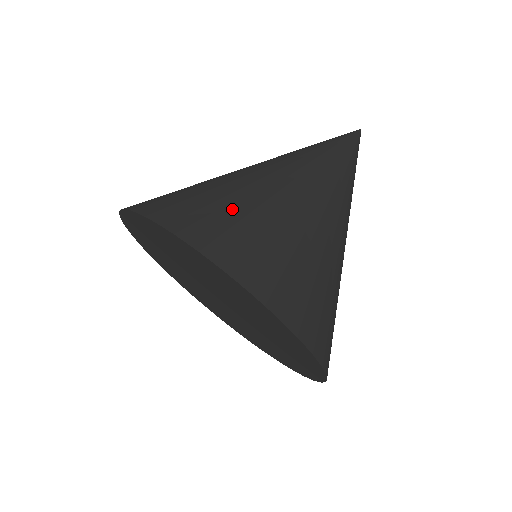
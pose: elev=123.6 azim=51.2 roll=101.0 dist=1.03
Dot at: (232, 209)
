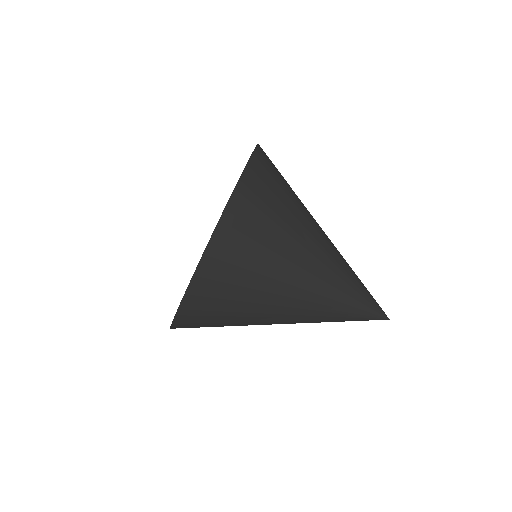
Dot at: (286, 181)
